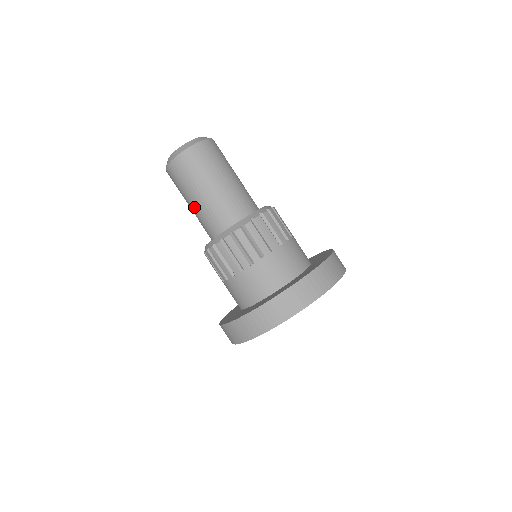
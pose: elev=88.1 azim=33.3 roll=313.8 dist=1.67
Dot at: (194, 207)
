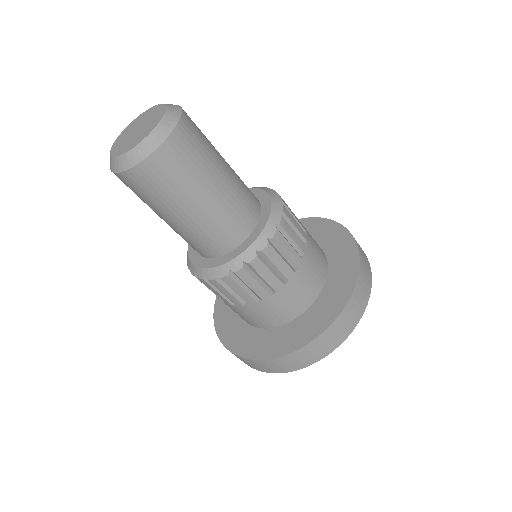
Dot at: occluded
